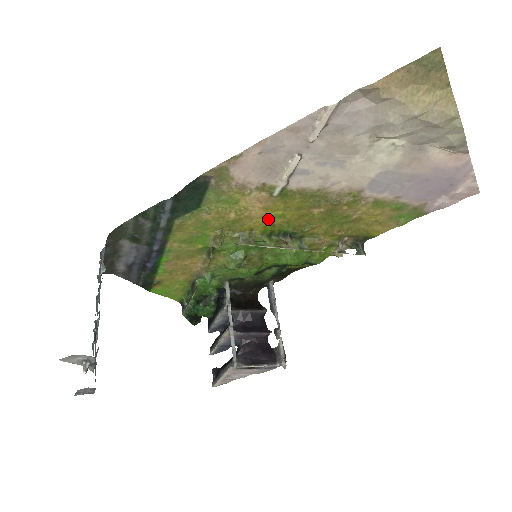
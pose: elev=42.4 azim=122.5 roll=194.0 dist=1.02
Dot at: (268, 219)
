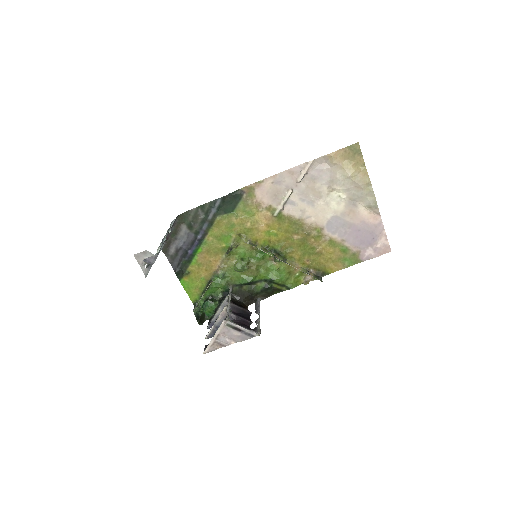
Dot at: (268, 235)
